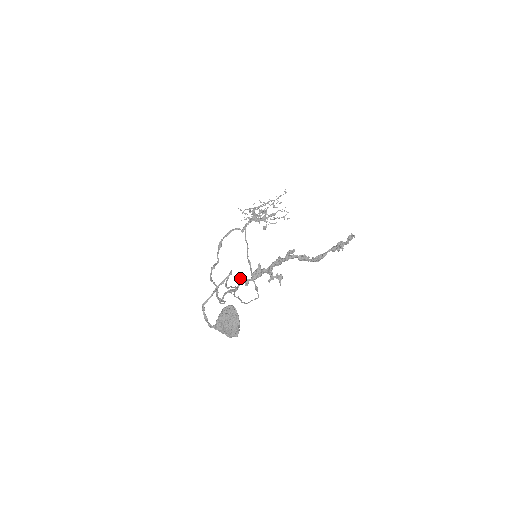
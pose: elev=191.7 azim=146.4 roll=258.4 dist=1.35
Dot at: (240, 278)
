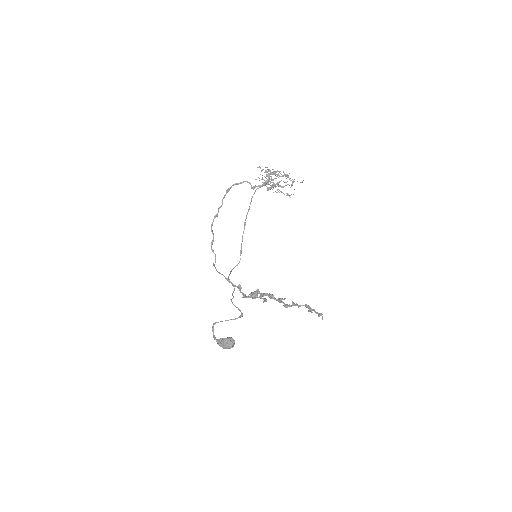
Dot at: occluded
